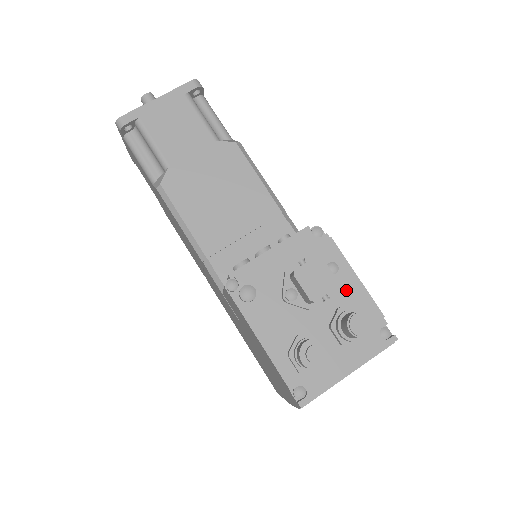
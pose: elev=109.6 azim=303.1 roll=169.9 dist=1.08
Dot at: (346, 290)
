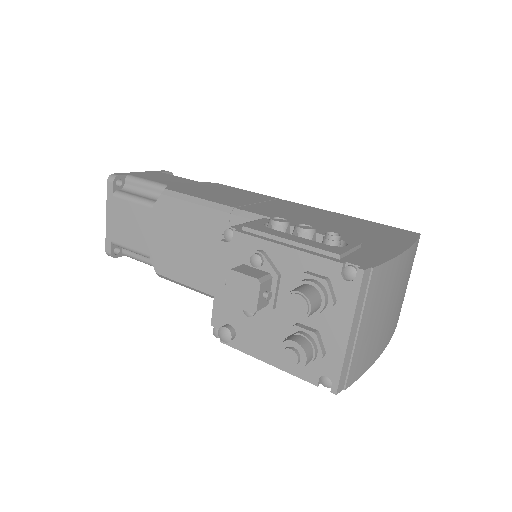
Dot at: (286, 265)
